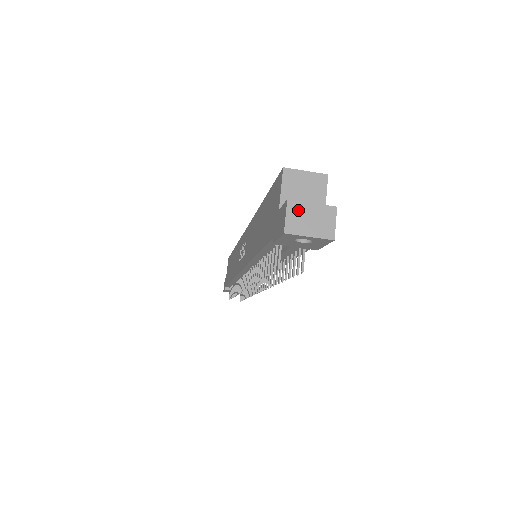
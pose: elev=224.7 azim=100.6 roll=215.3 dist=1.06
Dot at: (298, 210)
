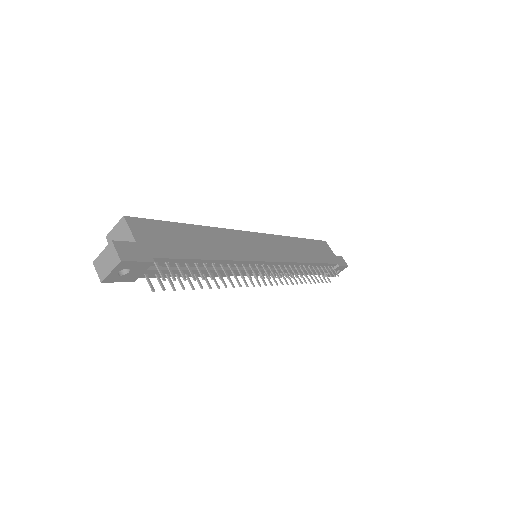
Dot at: (99, 263)
